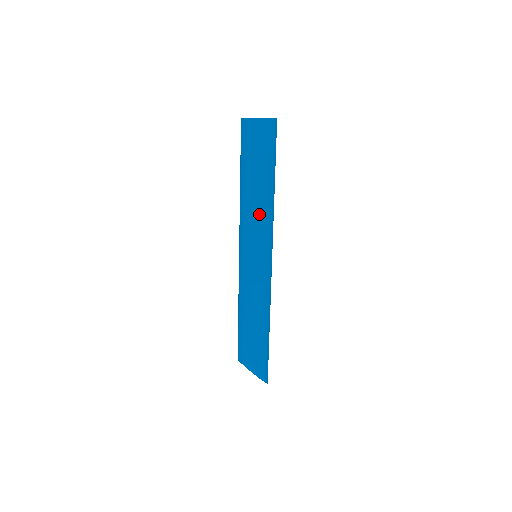
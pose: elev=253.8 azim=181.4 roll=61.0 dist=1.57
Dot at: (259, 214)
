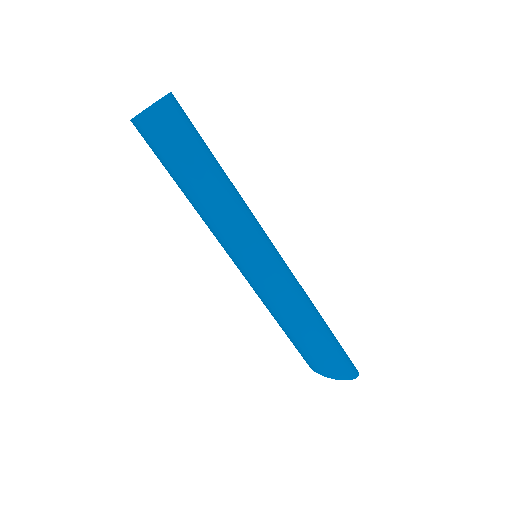
Dot at: (216, 220)
